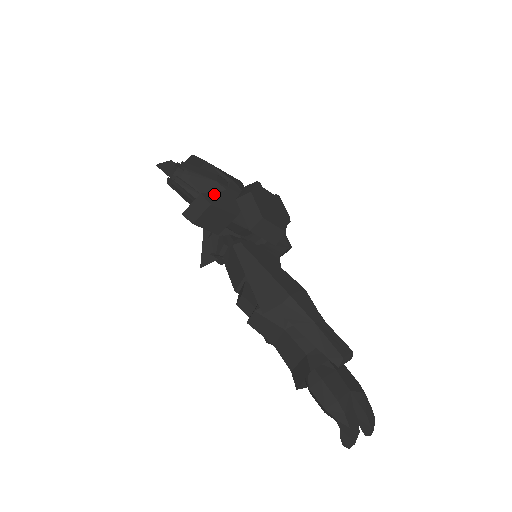
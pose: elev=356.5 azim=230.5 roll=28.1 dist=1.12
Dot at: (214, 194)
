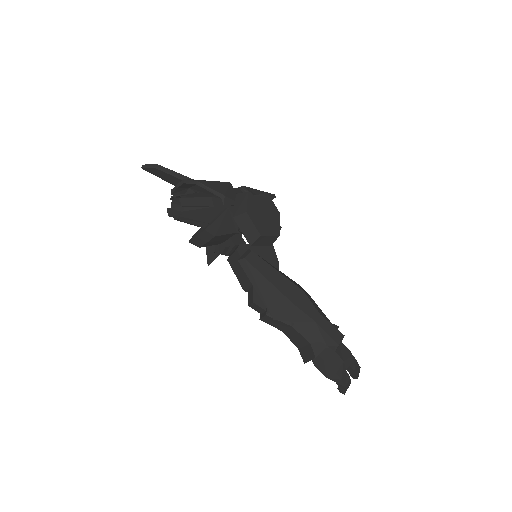
Dot at: (215, 223)
